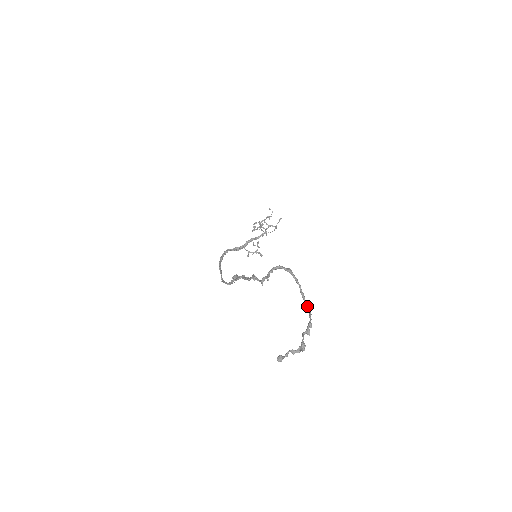
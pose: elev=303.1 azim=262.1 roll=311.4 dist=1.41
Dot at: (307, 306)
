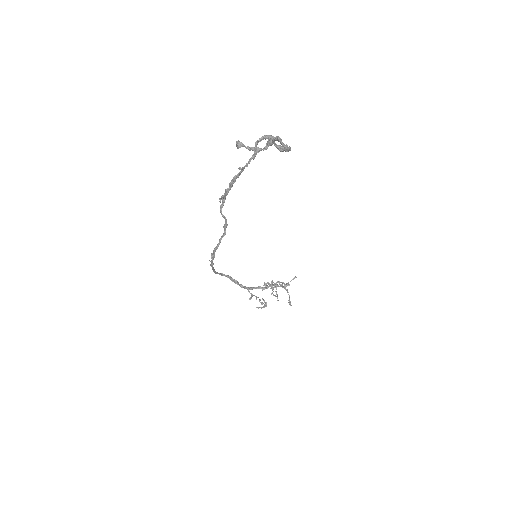
Dot at: occluded
